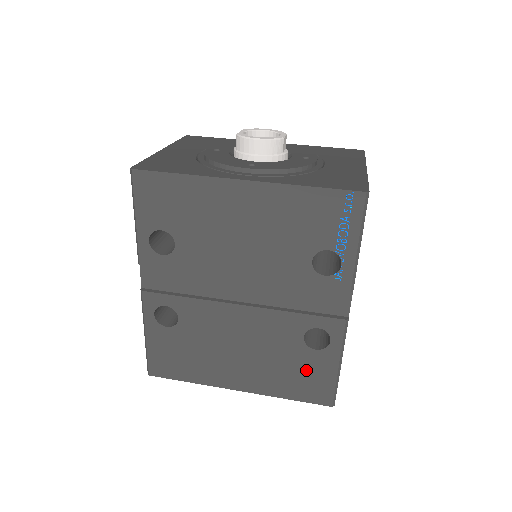
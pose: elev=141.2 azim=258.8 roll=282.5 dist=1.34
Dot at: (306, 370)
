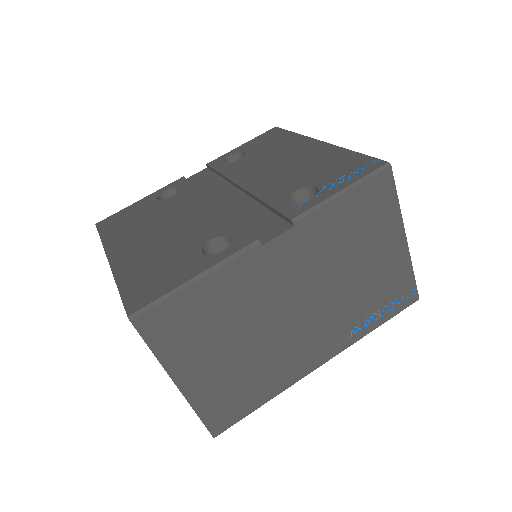
Dot at: (170, 268)
